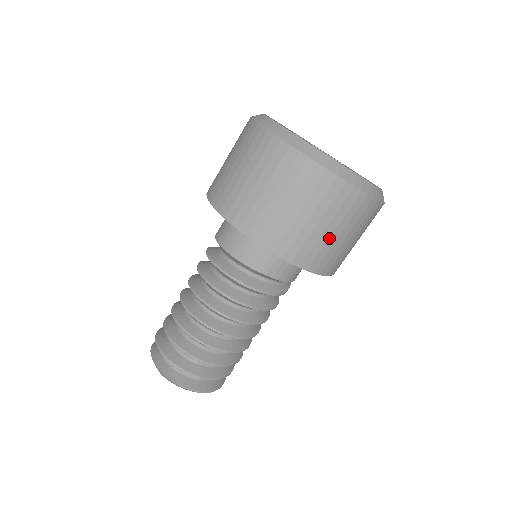
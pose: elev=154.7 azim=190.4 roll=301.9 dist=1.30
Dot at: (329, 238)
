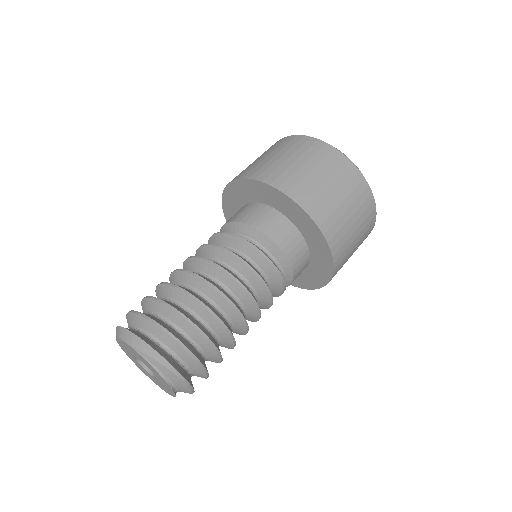
Dot at: (347, 221)
